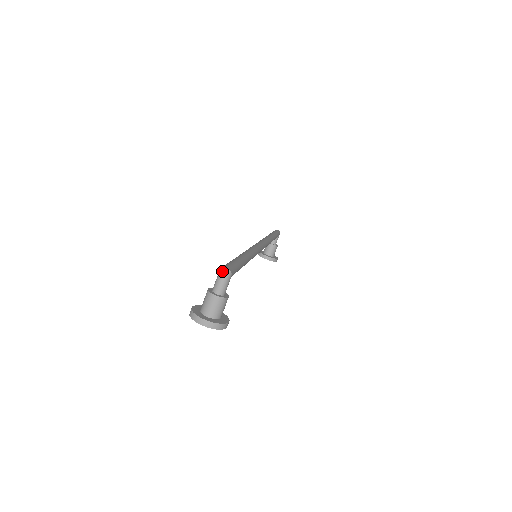
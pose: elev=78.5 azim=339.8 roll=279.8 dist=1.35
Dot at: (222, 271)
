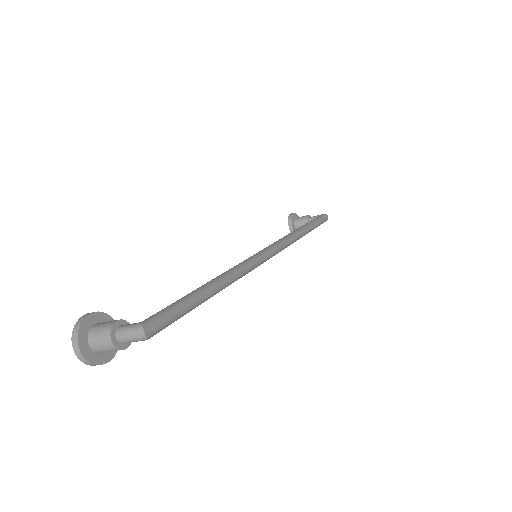
Dot at: (139, 330)
